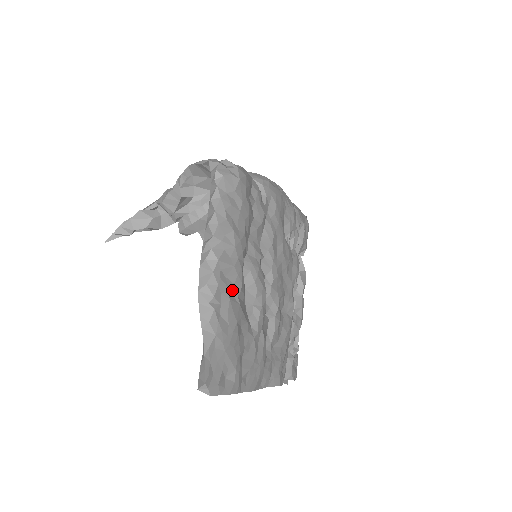
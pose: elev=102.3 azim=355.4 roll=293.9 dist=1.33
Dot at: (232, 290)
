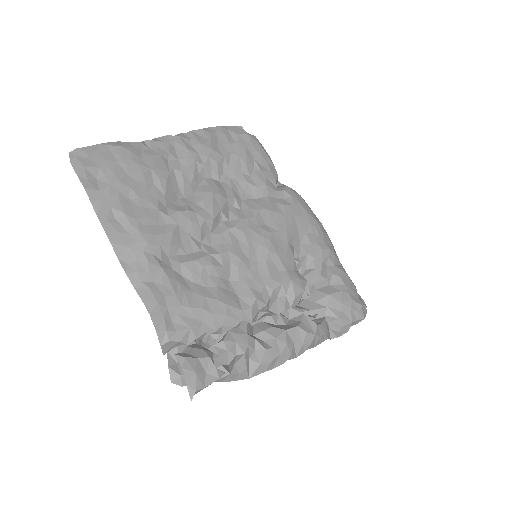
Dot at: (172, 160)
